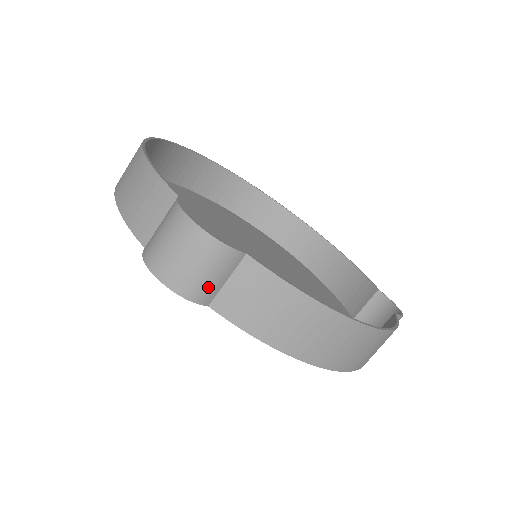
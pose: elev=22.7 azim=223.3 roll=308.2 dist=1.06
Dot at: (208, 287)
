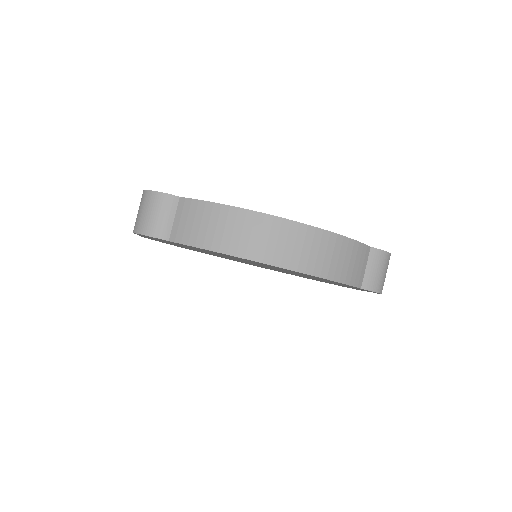
Dot at: (162, 225)
